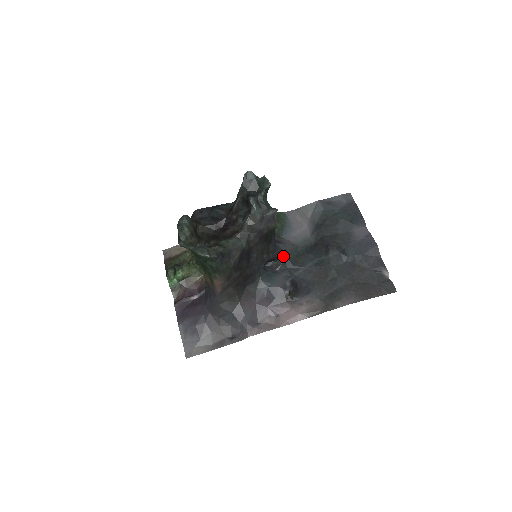
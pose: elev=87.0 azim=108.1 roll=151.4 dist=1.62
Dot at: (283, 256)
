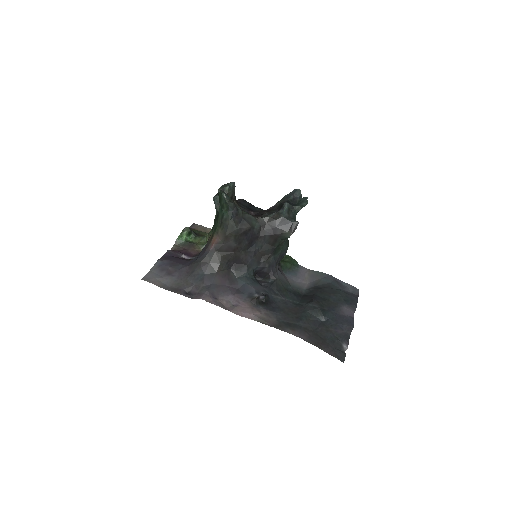
Dot at: (275, 278)
